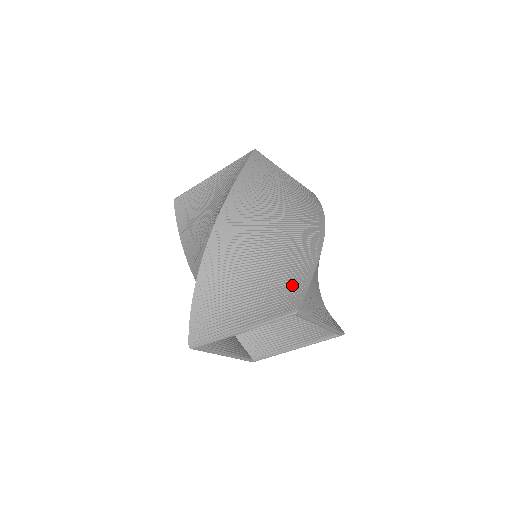
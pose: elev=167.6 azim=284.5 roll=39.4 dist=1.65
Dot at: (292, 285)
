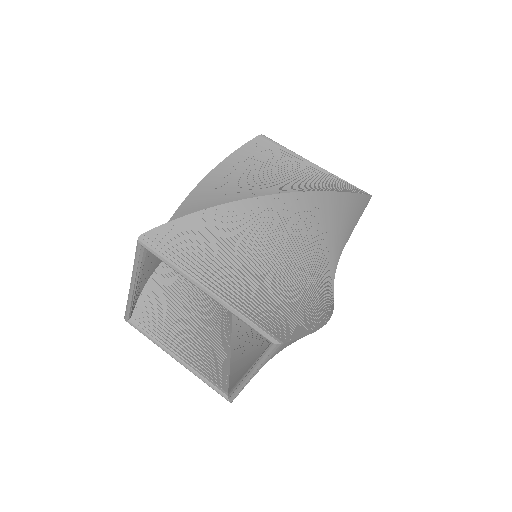
Dot at: occluded
